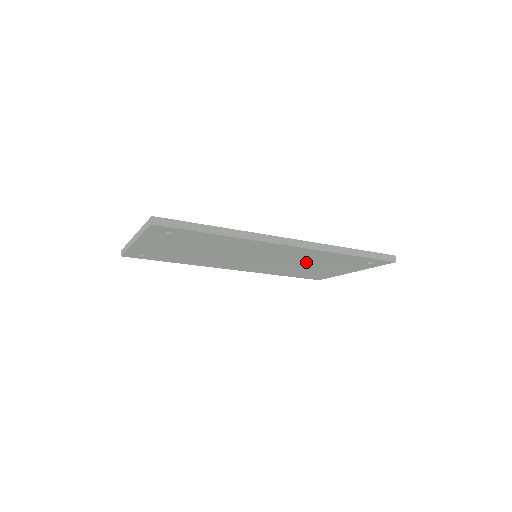
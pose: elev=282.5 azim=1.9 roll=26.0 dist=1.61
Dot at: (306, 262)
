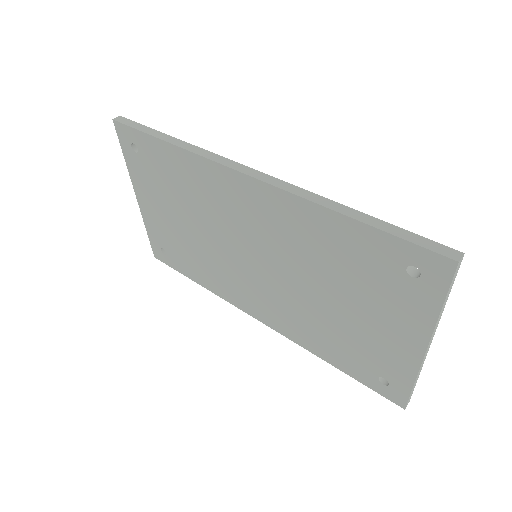
Dot at: (316, 274)
